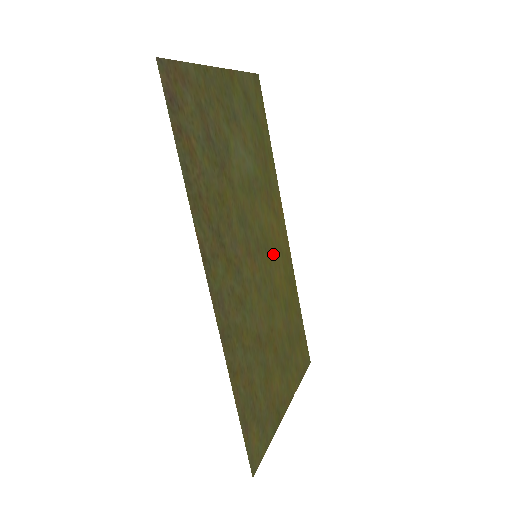
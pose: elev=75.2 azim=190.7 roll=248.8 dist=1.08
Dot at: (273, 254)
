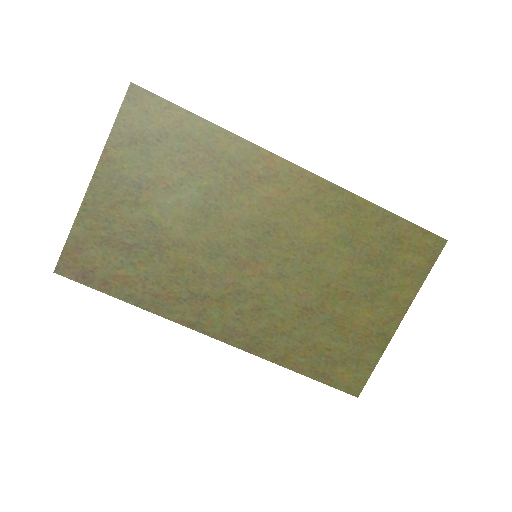
Dot at: (286, 221)
